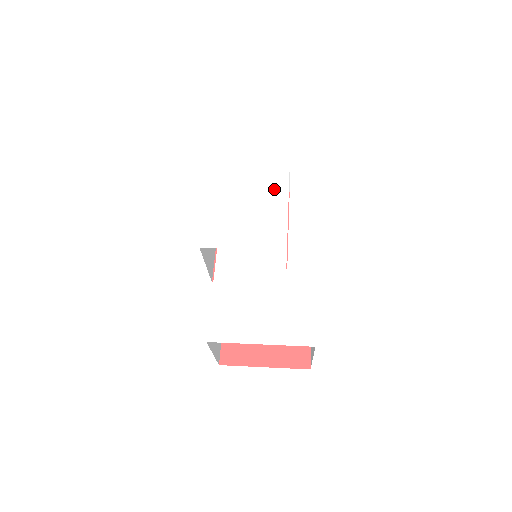
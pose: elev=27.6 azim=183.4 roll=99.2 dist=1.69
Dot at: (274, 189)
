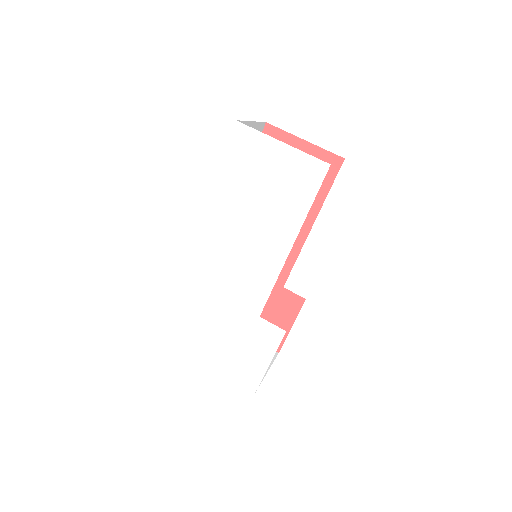
Dot at: (284, 220)
